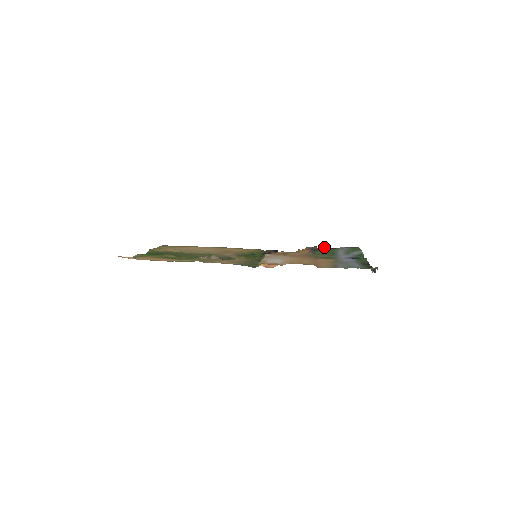
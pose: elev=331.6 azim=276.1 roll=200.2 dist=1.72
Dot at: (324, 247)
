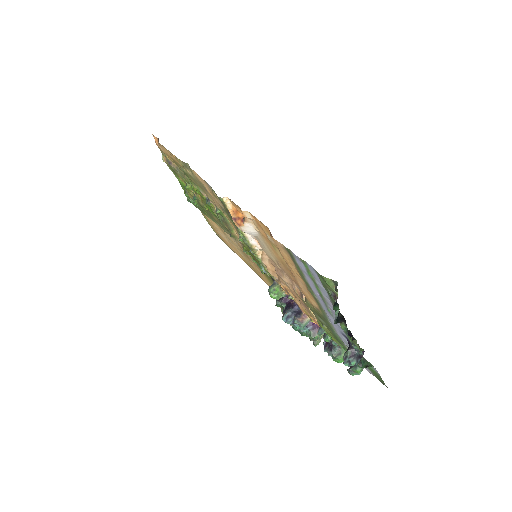
Dot at: occluded
